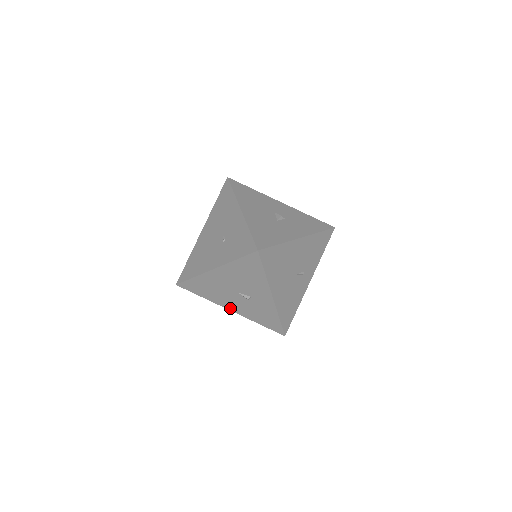
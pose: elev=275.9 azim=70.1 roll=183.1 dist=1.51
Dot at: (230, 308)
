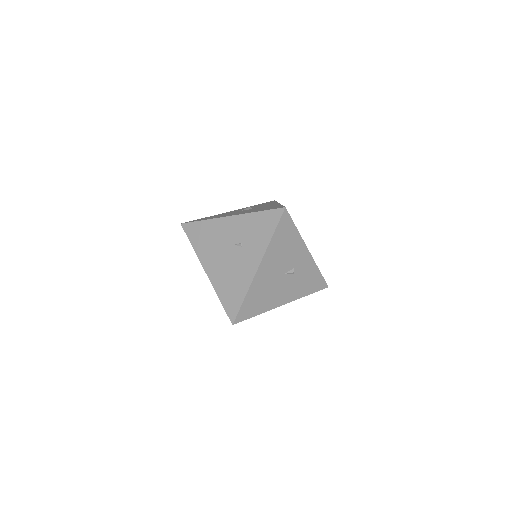
Dot at: (283, 302)
